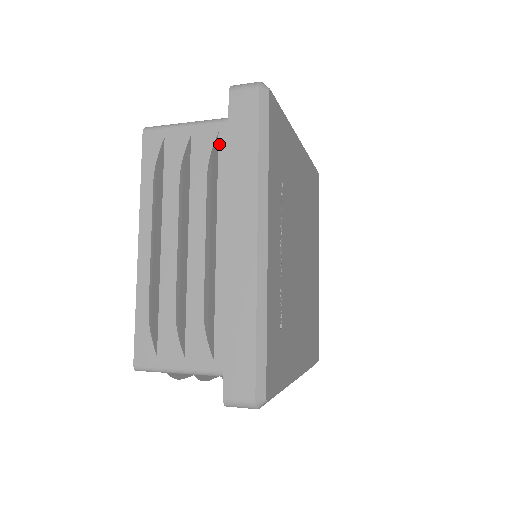
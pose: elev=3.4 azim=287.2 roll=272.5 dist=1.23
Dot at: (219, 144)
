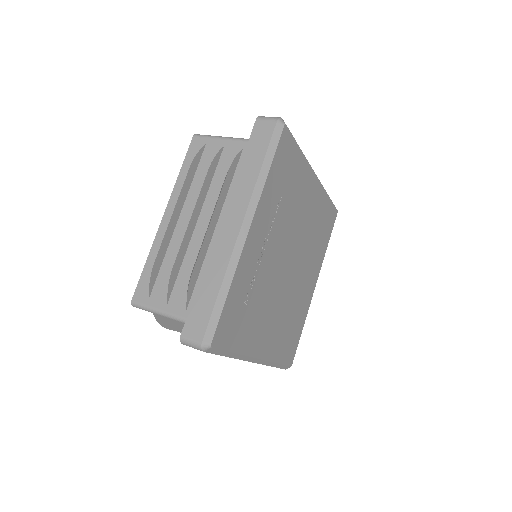
Dot at: (241, 156)
